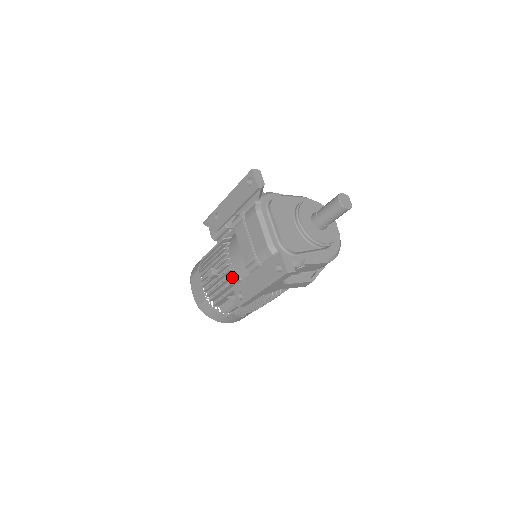
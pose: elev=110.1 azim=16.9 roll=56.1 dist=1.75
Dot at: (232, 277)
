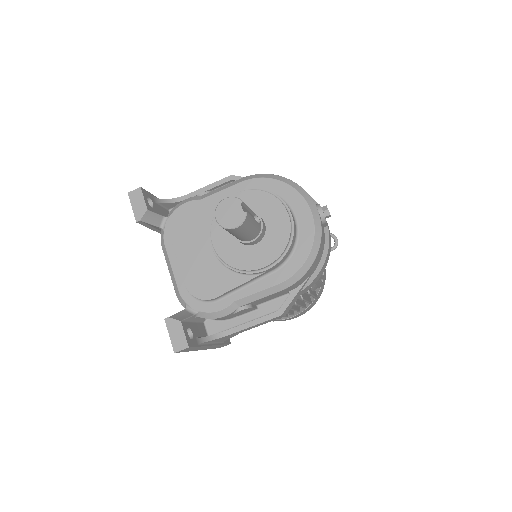
Dot at: occluded
